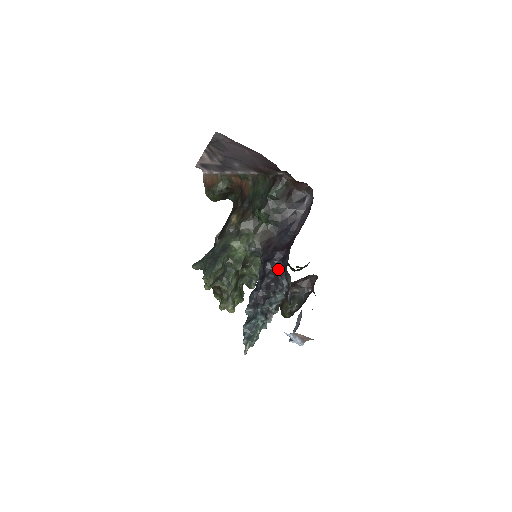
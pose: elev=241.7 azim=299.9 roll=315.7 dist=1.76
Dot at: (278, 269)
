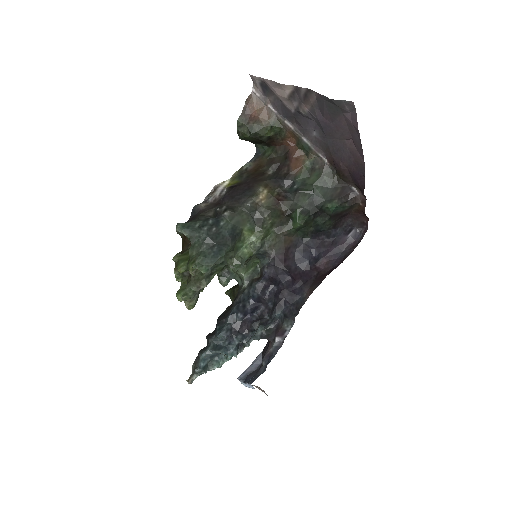
Dot at: (279, 298)
